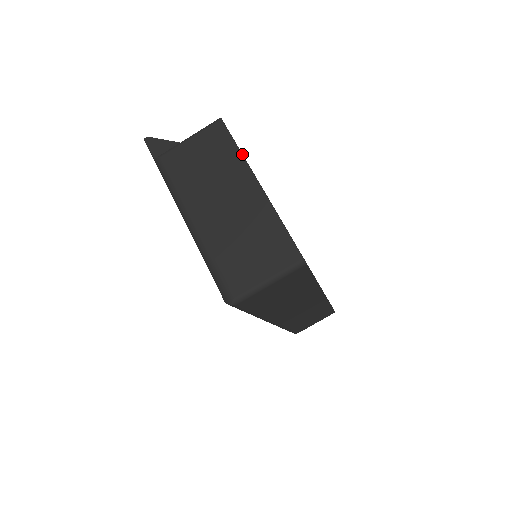
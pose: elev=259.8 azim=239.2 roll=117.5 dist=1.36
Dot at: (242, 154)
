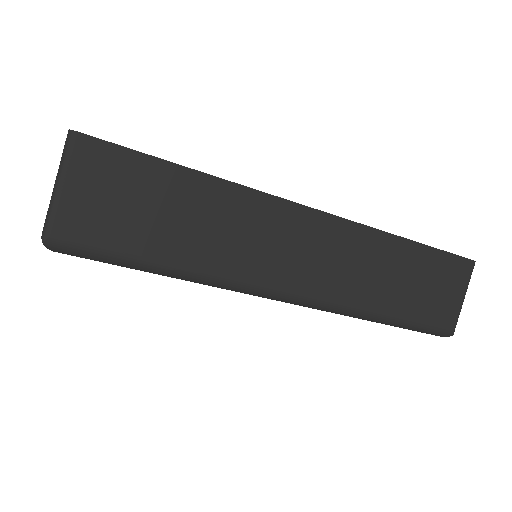
Dot at: occluded
